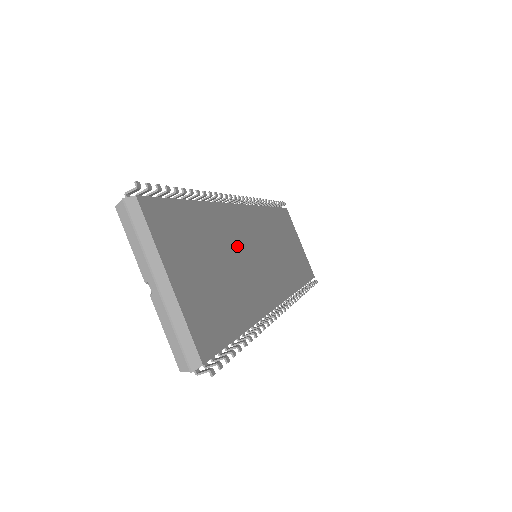
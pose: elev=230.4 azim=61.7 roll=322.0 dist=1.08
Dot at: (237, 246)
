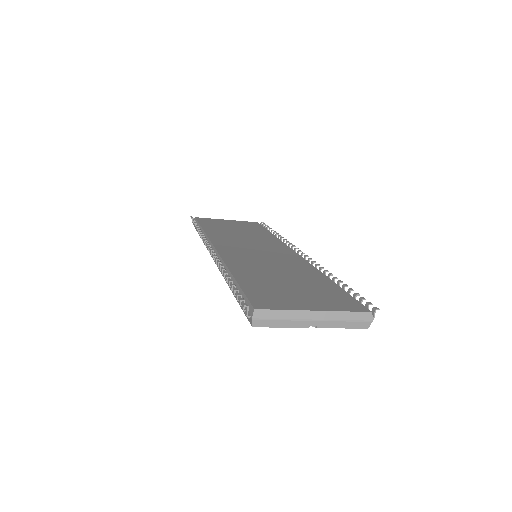
Dot at: (260, 264)
